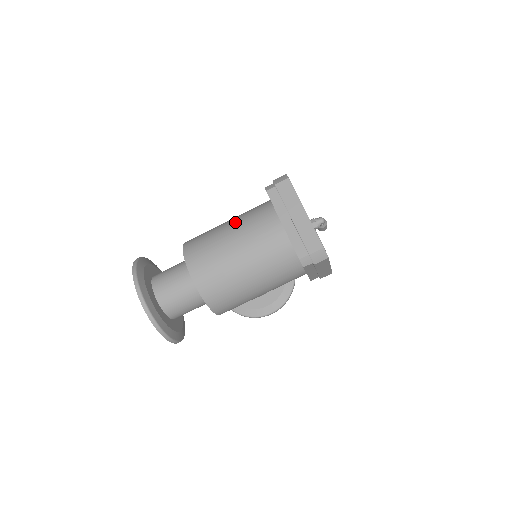
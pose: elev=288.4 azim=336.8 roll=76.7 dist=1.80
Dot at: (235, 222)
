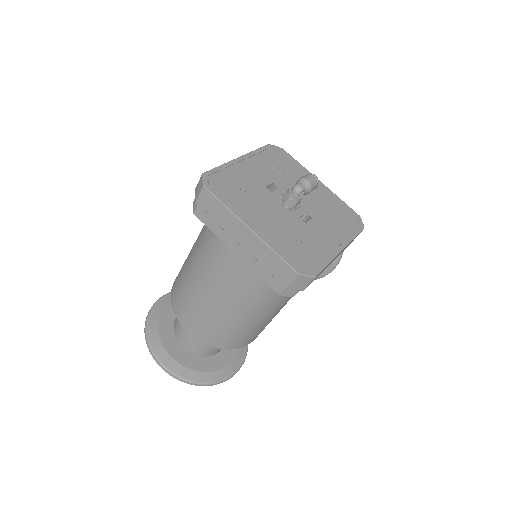
Dot at: (195, 255)
